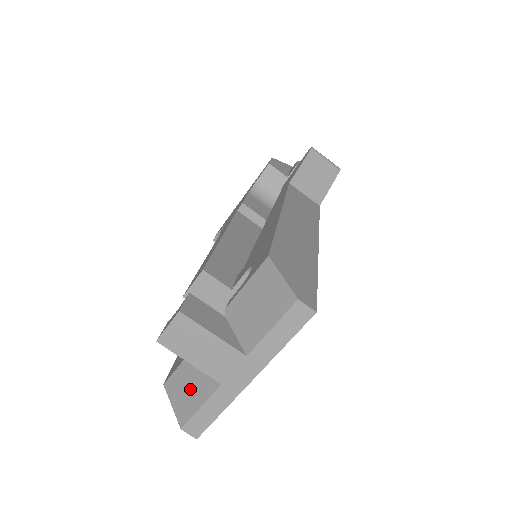
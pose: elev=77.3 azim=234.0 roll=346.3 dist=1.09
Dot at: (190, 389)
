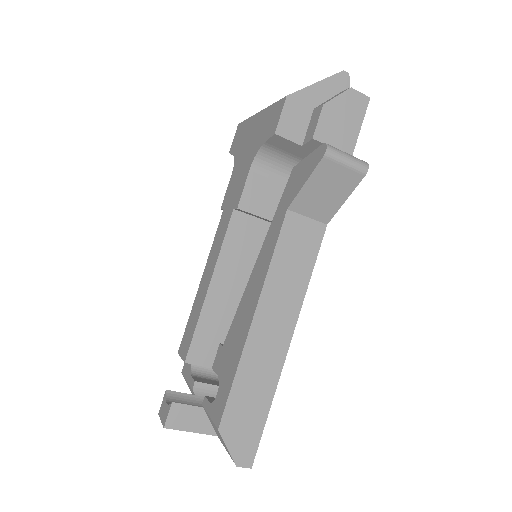
Dot at: occluded
